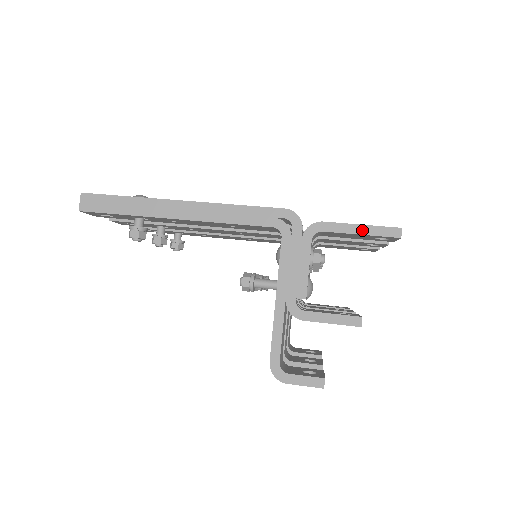
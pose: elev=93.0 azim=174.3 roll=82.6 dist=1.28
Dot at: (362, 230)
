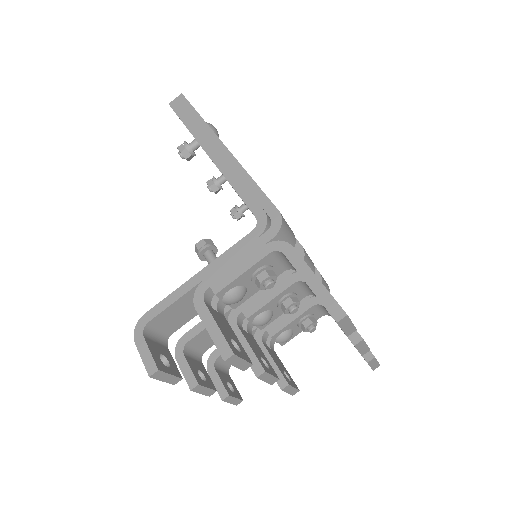
Dot at: (314, 283)
